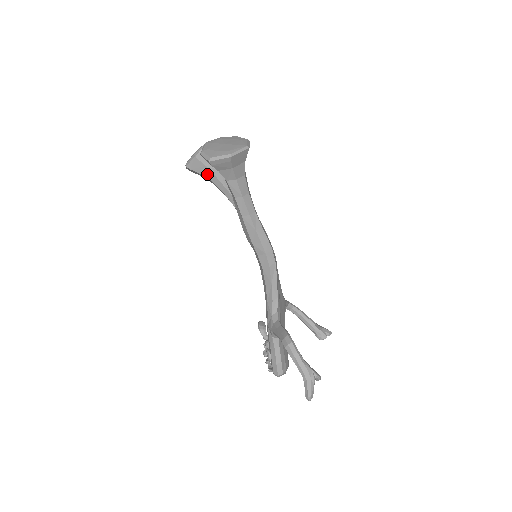
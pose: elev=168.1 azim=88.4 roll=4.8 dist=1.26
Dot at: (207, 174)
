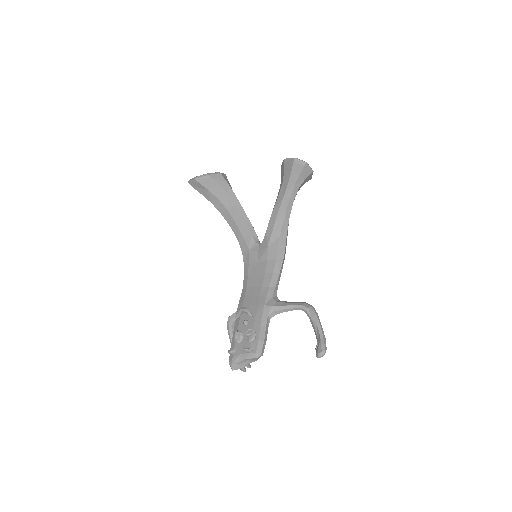
Dot at: (227, 188)
